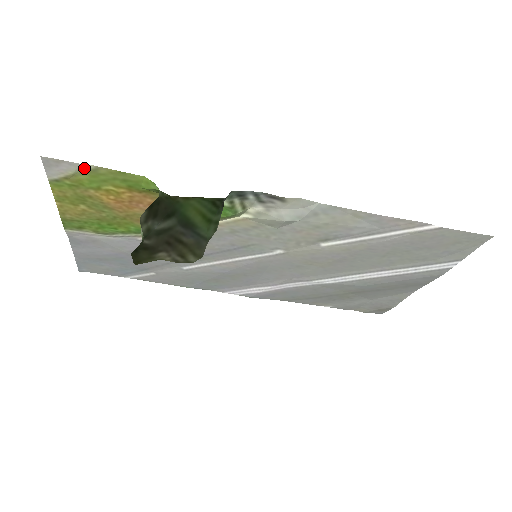
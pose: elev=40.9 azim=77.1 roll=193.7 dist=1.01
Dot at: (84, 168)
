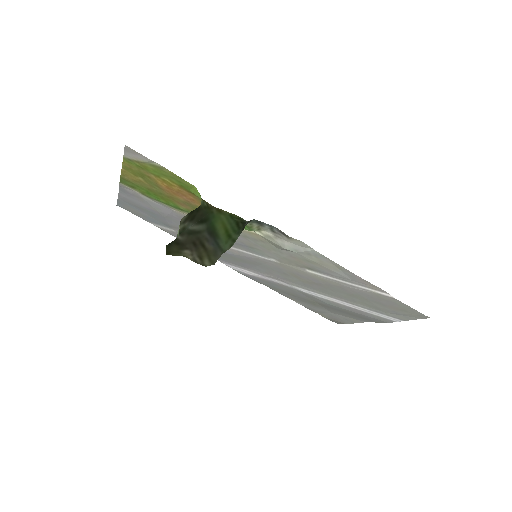
Dot at: (153, 163)
